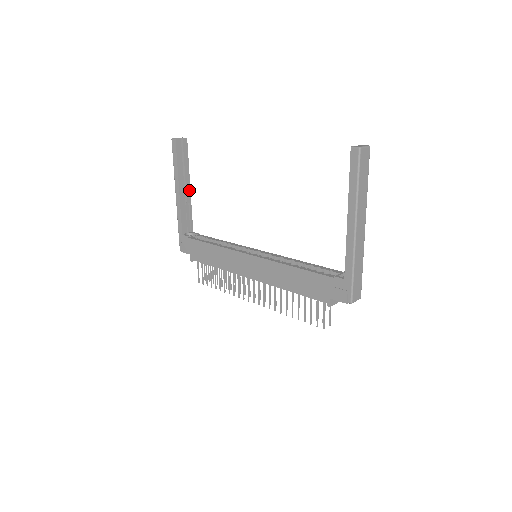
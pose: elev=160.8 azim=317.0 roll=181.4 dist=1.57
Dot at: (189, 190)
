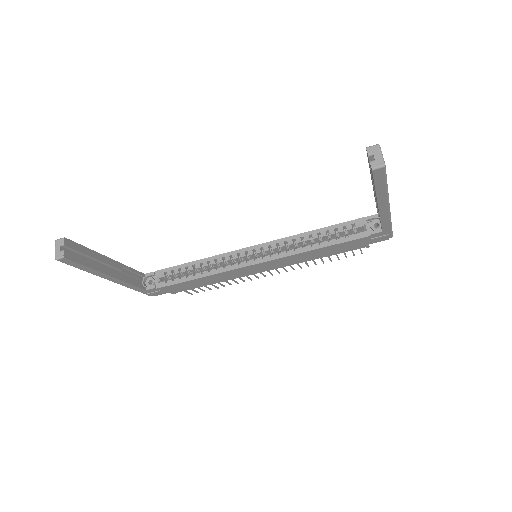
Dot at: (112, 261)
